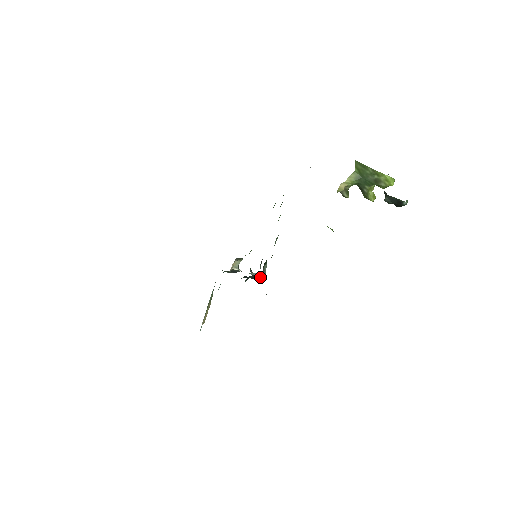
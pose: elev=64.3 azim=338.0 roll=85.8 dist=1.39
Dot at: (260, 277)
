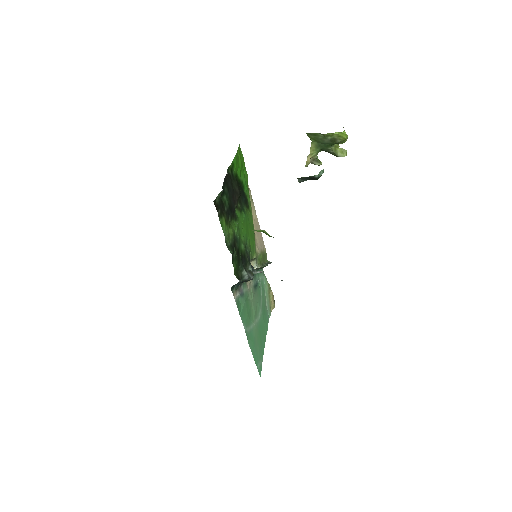
Dot at: (246, 281)
